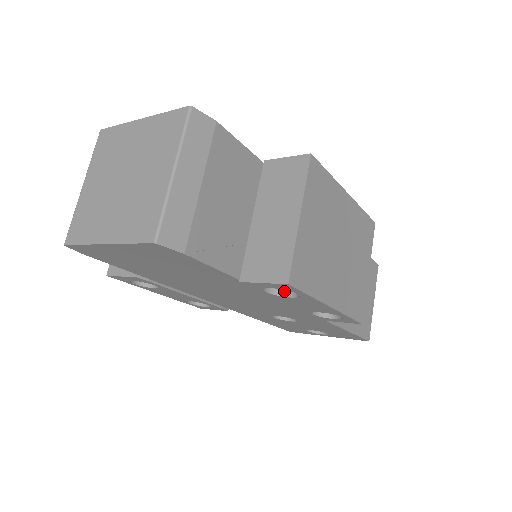
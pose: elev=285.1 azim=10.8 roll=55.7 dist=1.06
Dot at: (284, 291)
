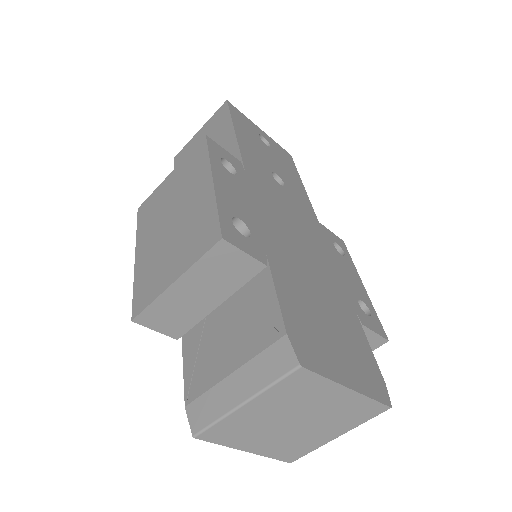
Dot at: occluded
